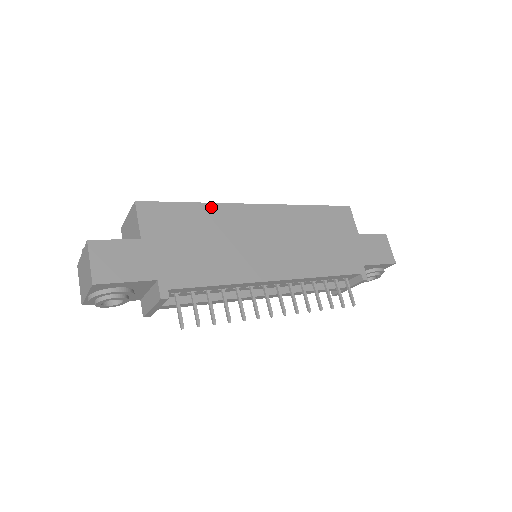
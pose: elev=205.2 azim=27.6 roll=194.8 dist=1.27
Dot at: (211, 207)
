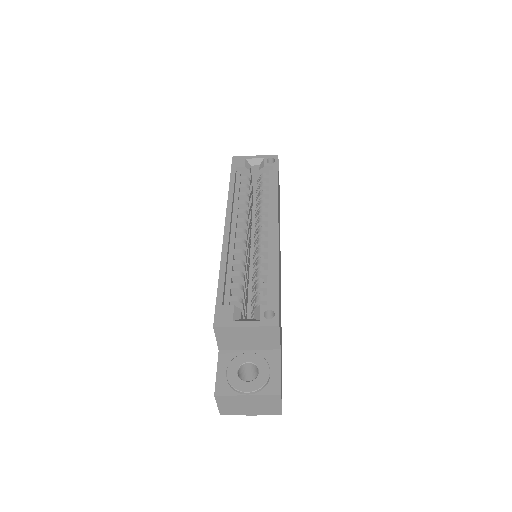
Dot at: occluded
